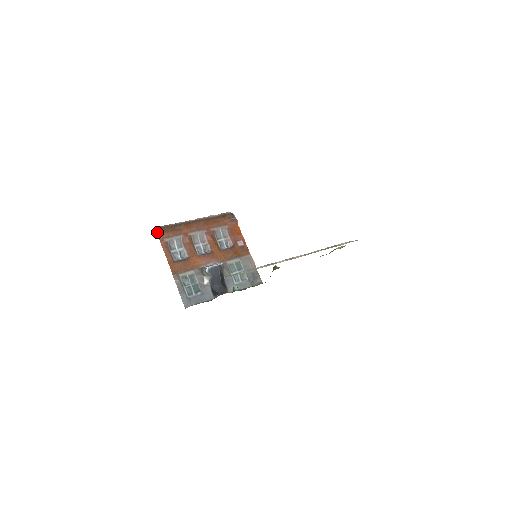
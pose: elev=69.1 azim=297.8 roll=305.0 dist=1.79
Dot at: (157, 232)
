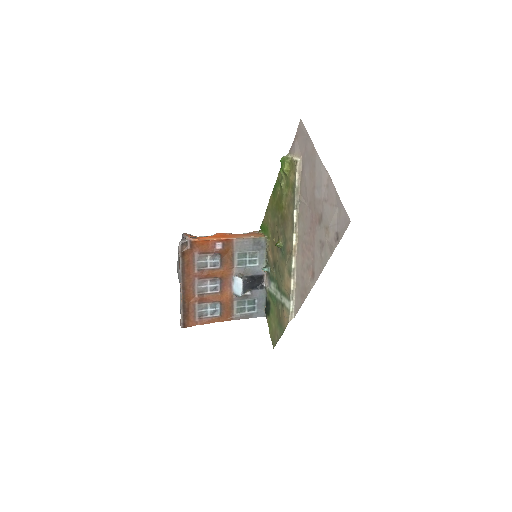
Dot at: occluded
